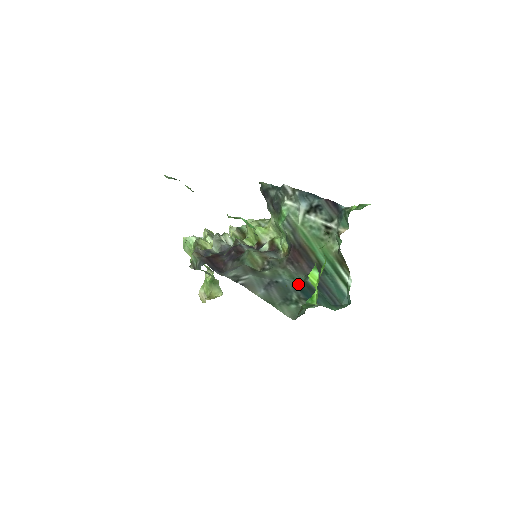
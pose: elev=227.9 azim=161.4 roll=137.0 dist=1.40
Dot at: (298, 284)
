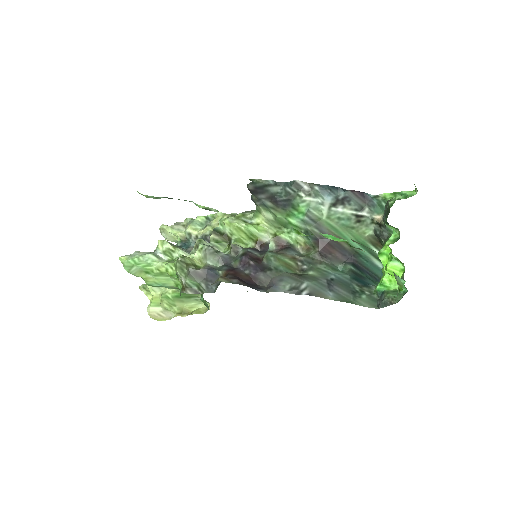
Dot at: (348, 274)
